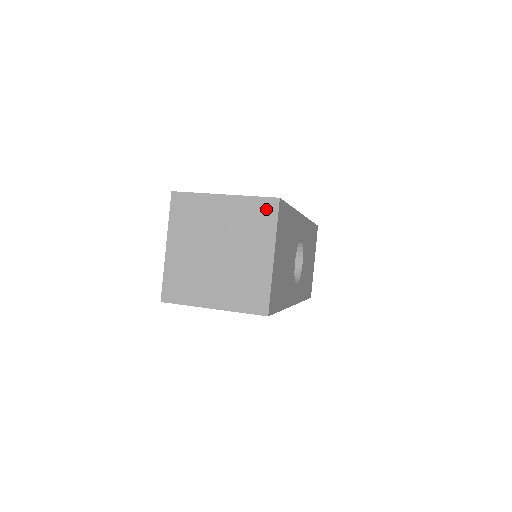
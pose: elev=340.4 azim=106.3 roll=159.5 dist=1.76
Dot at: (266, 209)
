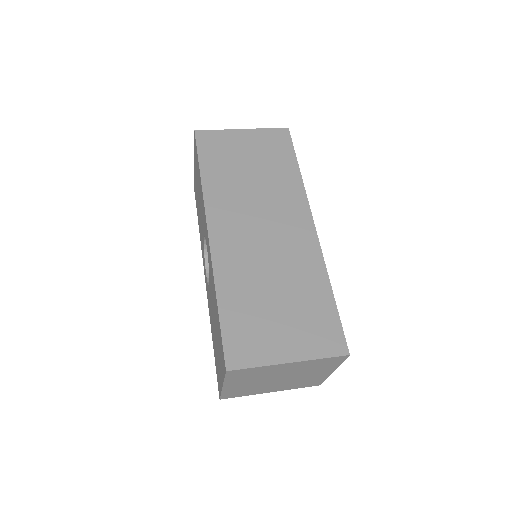
Dot at: (334, 361)
